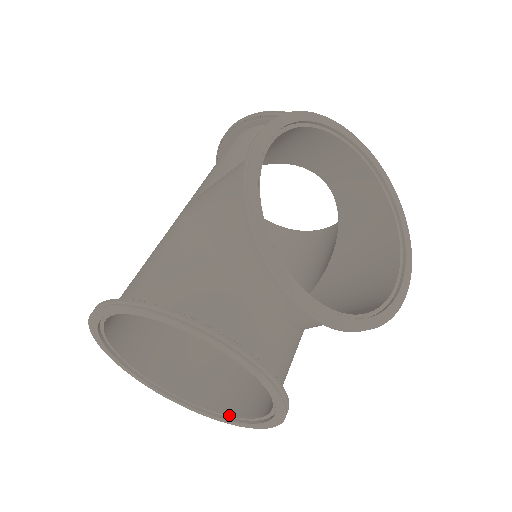
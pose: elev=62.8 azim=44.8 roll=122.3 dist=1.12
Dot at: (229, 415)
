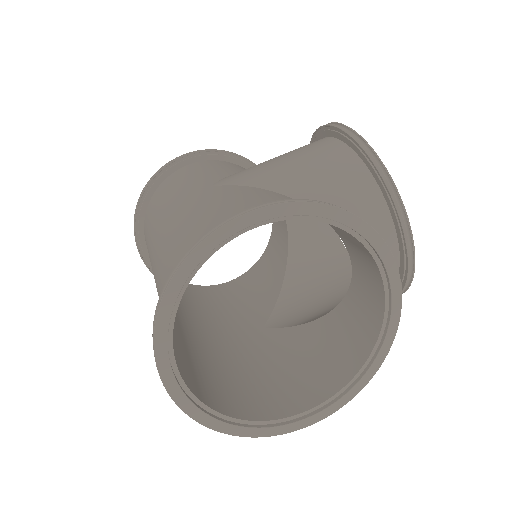
Dot at: (277, 418)
